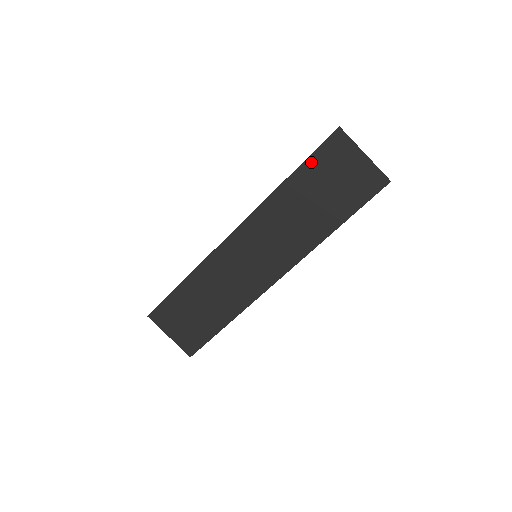
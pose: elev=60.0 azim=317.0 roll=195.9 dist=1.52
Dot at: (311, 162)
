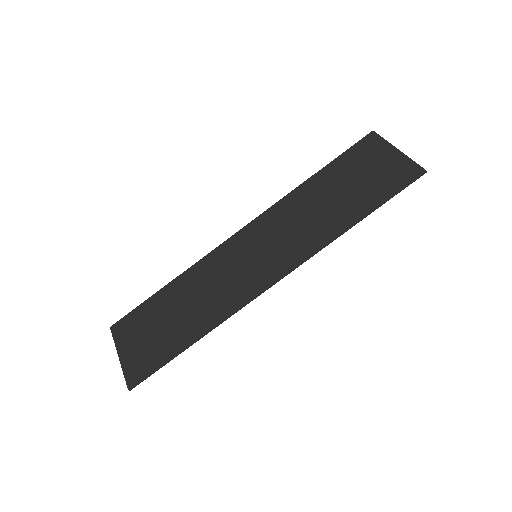
Dot at: (339, 161)
